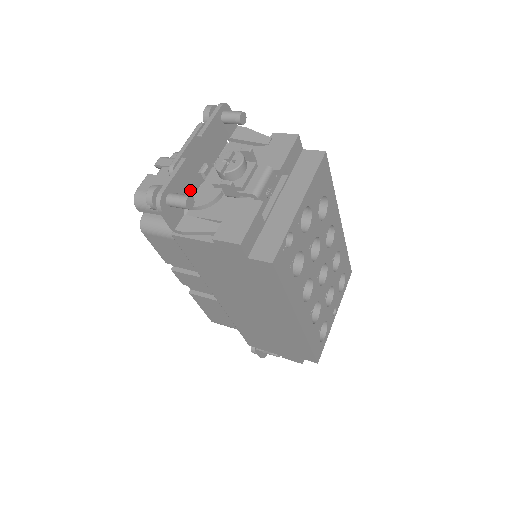
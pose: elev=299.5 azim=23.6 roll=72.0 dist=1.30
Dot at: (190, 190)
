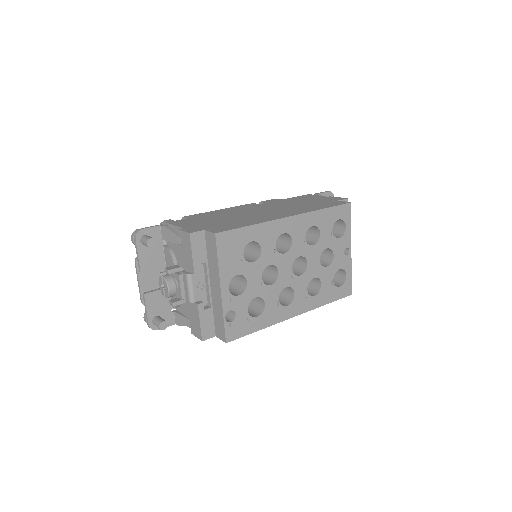
Dot at: (164, 300)
